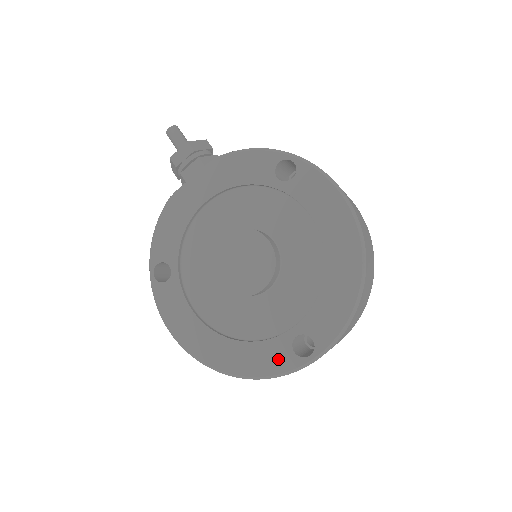
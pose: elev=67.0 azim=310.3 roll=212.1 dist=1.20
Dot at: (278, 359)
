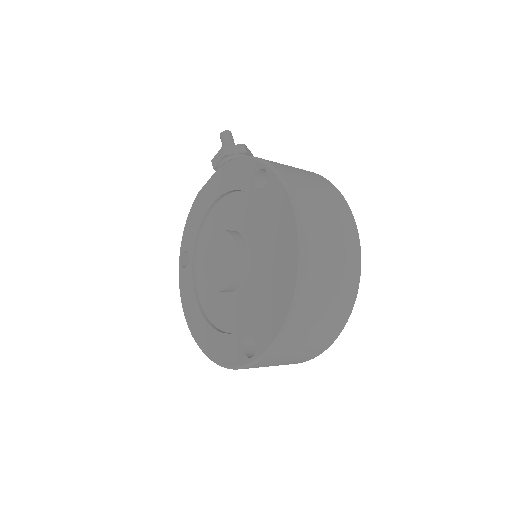
Dot at: (233, 353)
